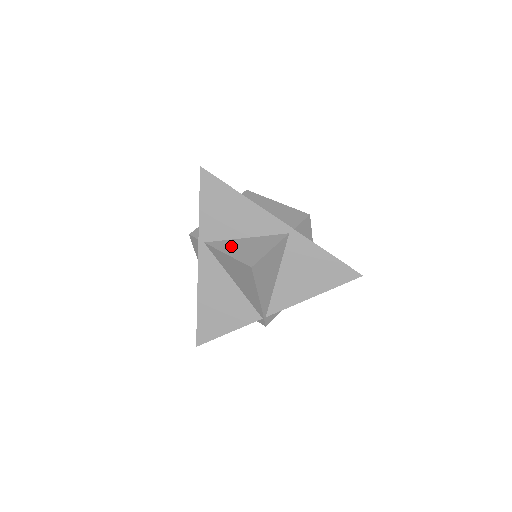
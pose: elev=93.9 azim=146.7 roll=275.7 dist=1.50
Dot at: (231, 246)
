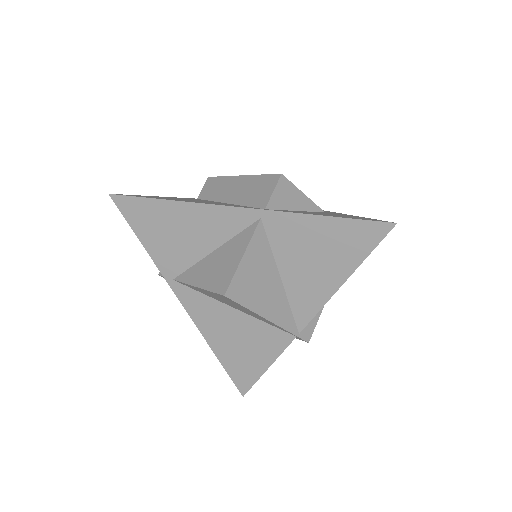
Dot at: (199, 272)
